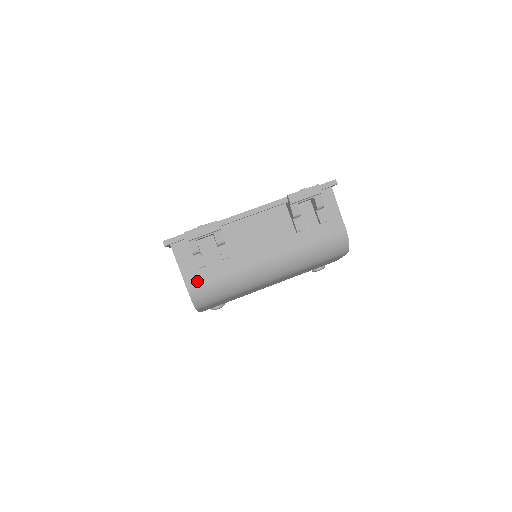
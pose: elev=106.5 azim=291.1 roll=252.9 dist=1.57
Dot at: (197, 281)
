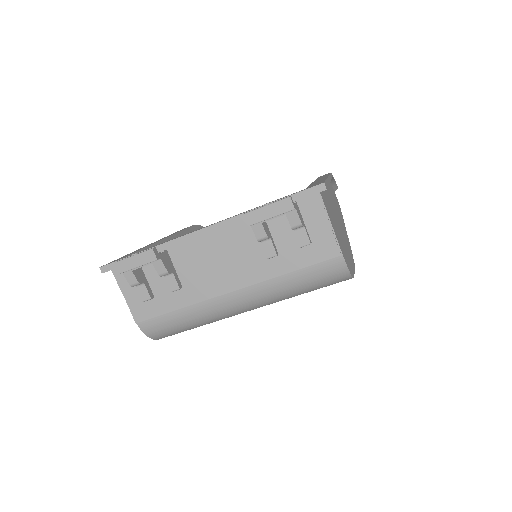
Dot at: (146, 315)
